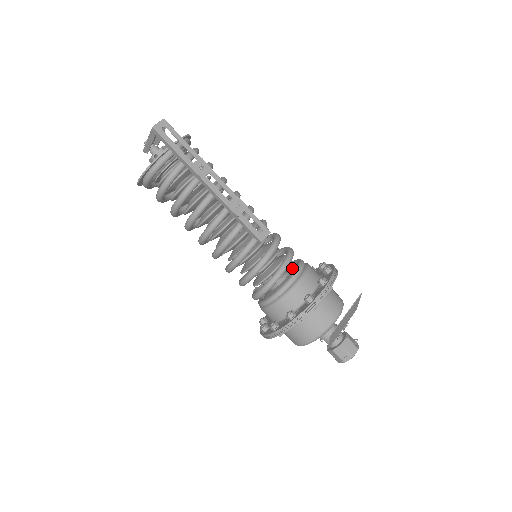
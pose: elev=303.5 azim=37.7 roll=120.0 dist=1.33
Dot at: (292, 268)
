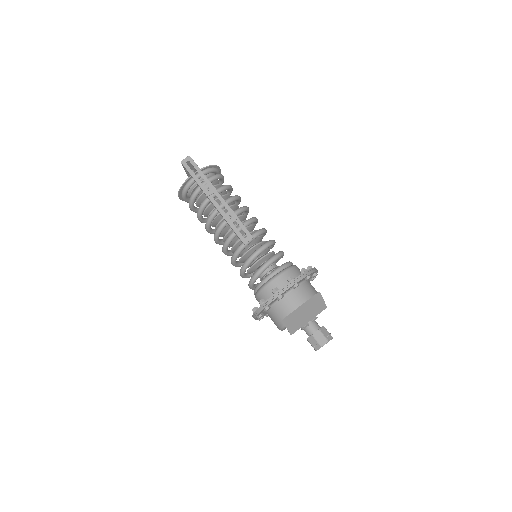
Dot at: occluded
